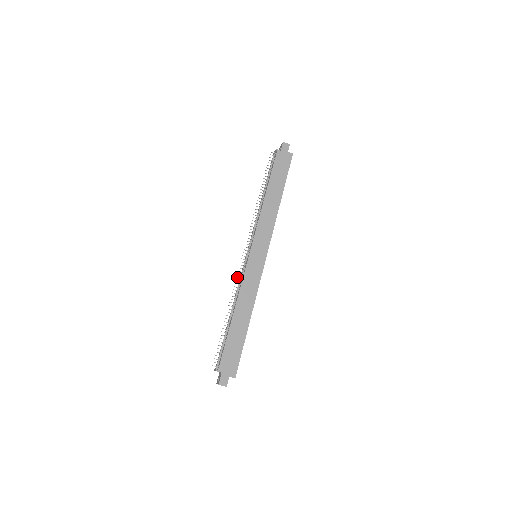
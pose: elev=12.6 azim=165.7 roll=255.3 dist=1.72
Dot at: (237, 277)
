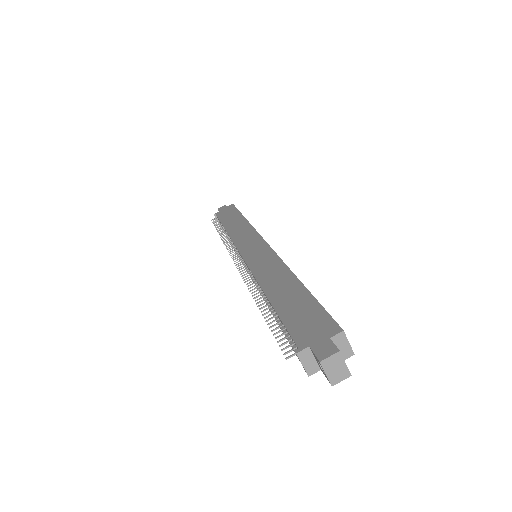
Dot at: (243, 278)
